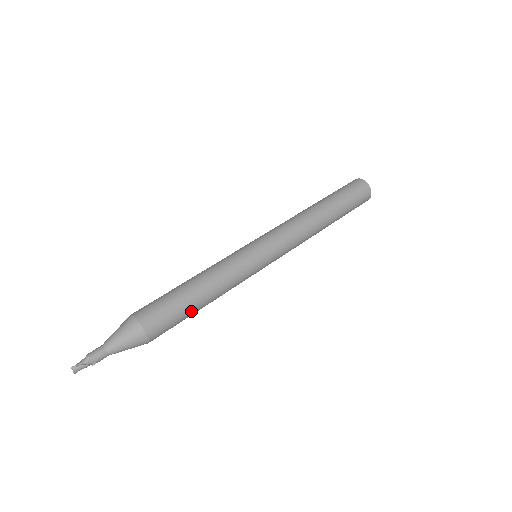
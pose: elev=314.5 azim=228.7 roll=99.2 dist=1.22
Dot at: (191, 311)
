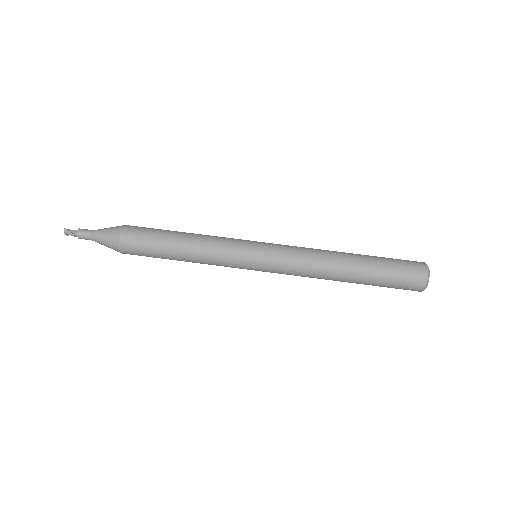
Dot at: (164, 254)
